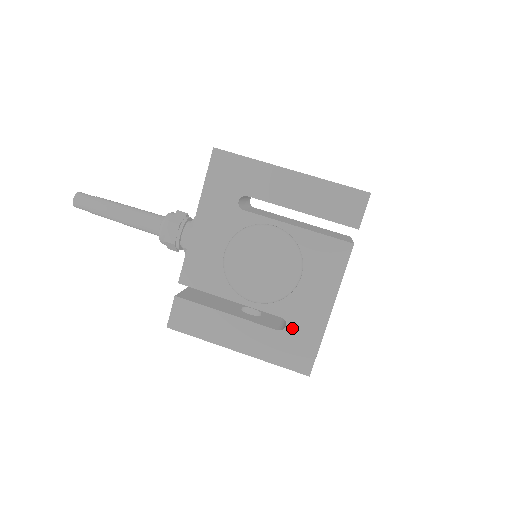
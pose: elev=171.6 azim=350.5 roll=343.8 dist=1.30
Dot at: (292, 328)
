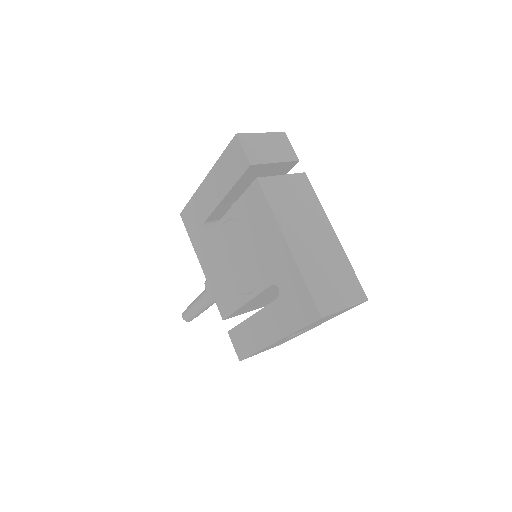
Dot at: (282, 286)
